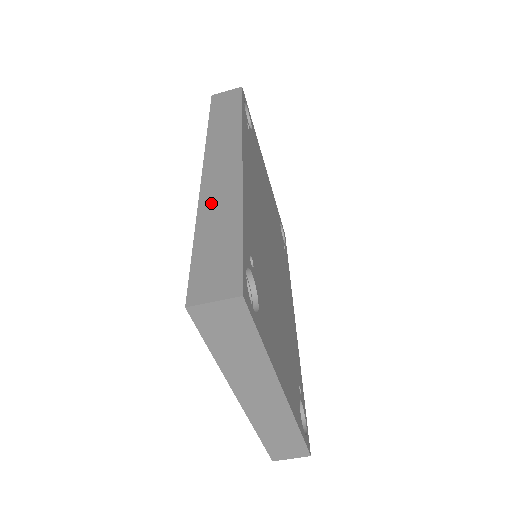
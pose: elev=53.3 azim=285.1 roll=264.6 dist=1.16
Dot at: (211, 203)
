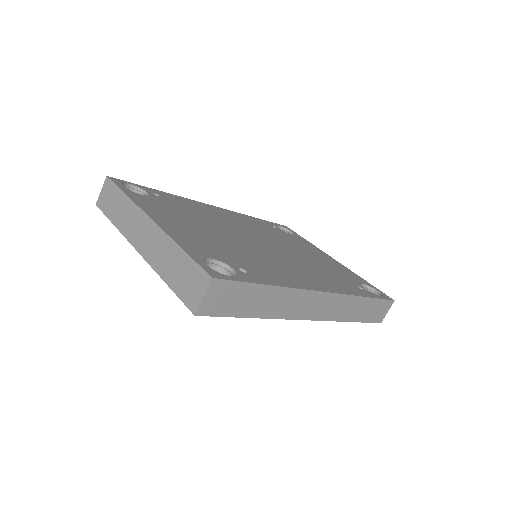
Dot at: occluded
